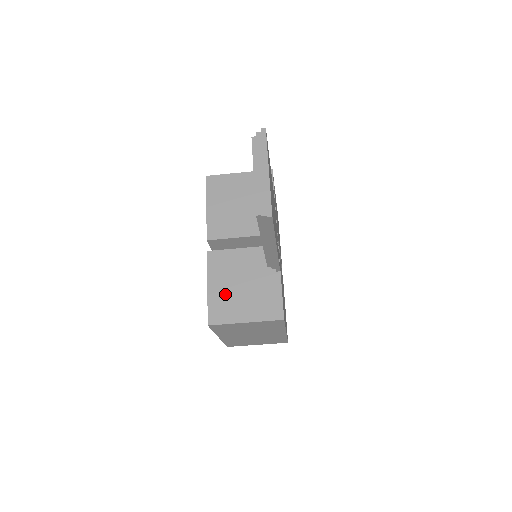
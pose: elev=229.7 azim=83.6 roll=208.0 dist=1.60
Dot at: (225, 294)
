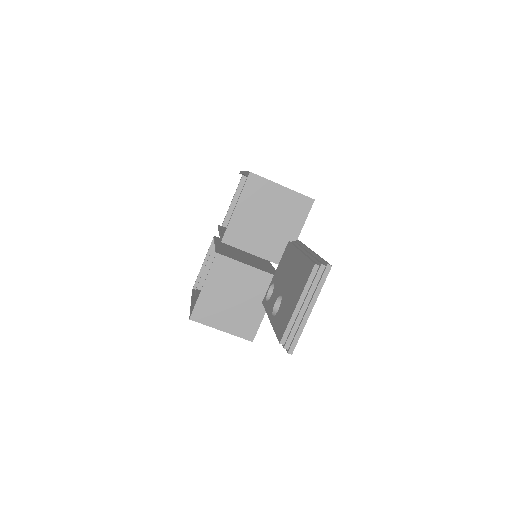
Dot at: (215, 300)
